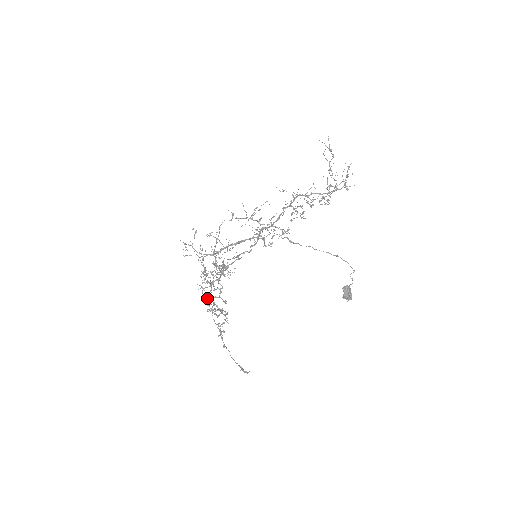
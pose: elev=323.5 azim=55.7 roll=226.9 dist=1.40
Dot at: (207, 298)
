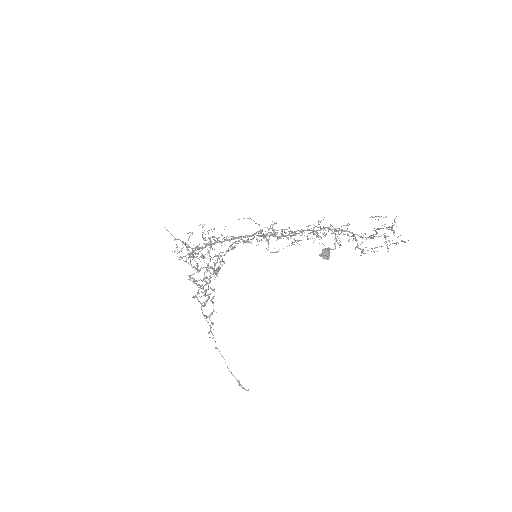
Dot at: (197, 293)
